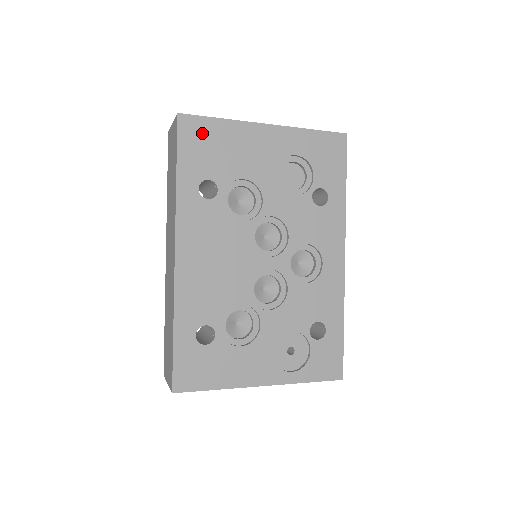
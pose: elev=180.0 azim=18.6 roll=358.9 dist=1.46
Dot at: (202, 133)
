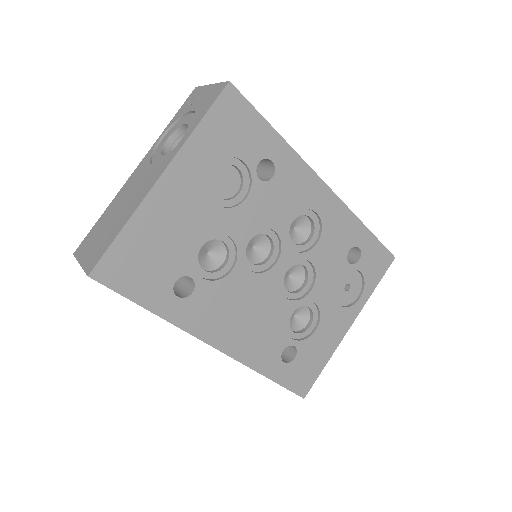
Dot at: (125, 261)
